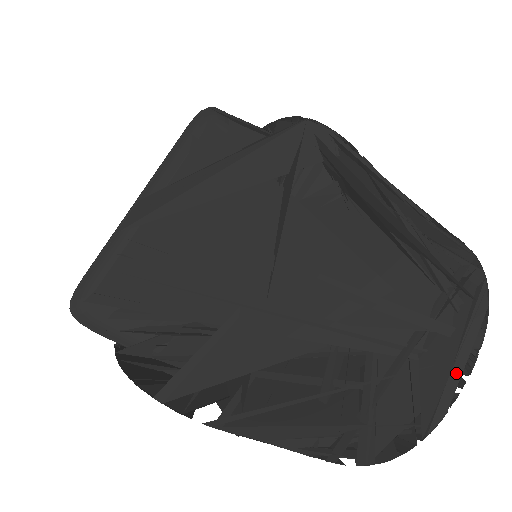
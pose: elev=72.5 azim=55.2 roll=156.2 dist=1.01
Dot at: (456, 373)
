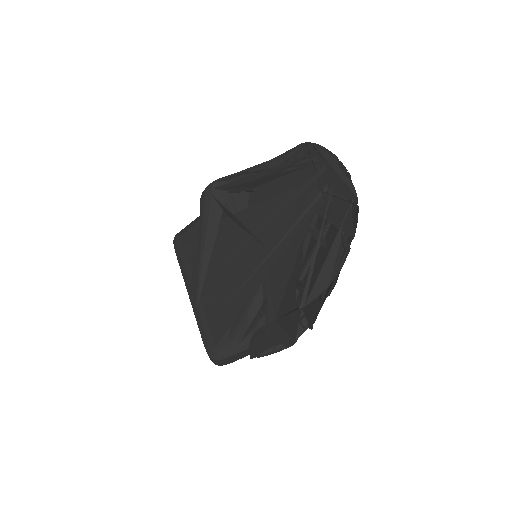
Dot at: (340, 174)
